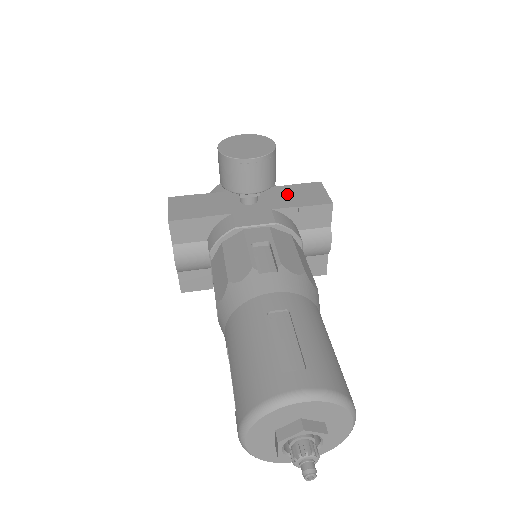
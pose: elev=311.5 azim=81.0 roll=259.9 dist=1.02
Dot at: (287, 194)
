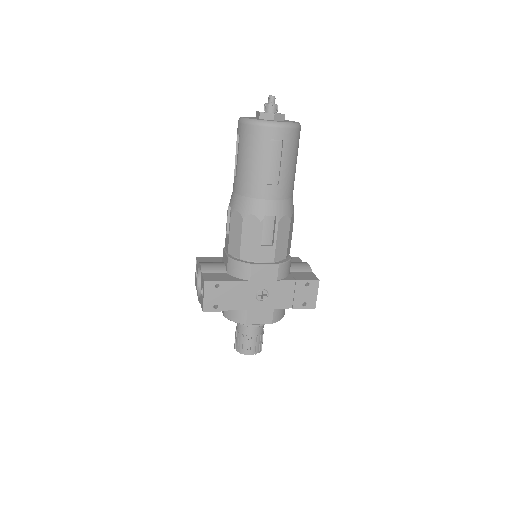
Dot at: occluded
